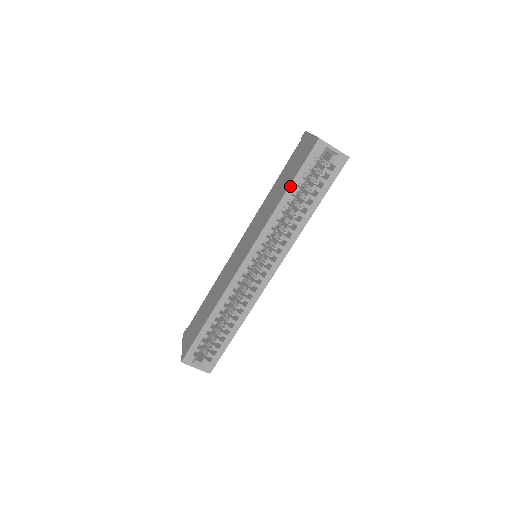
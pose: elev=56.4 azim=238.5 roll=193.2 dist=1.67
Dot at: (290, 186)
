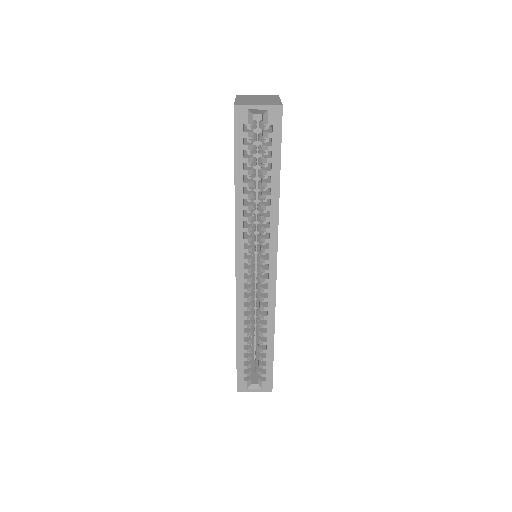
Dot at: (235, 174)
